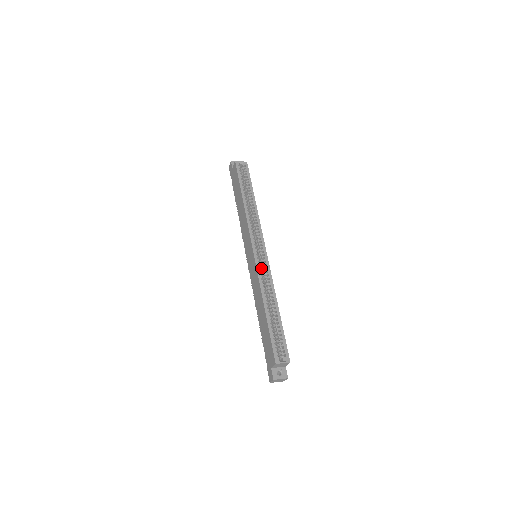
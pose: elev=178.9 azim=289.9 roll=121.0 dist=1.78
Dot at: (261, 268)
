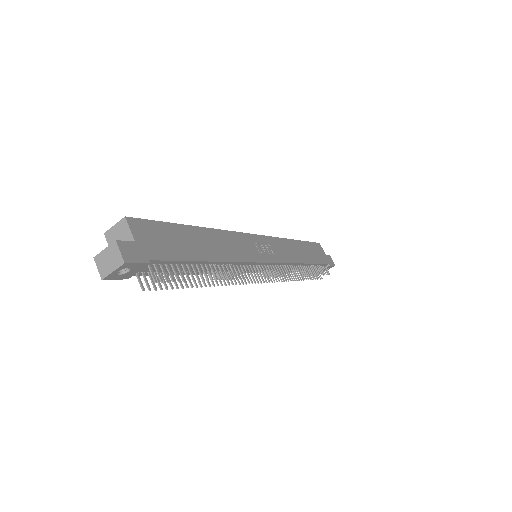
Dot at: occluded
